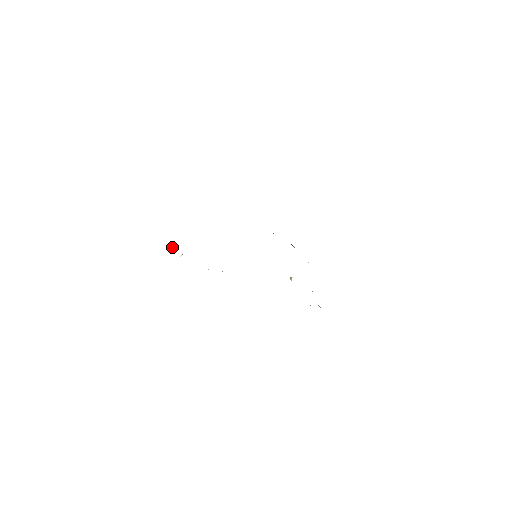
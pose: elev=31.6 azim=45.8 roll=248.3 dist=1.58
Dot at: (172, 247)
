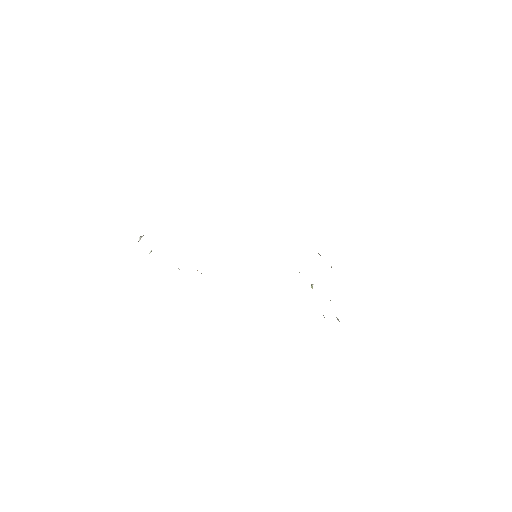
Dot at: (138, 241)
